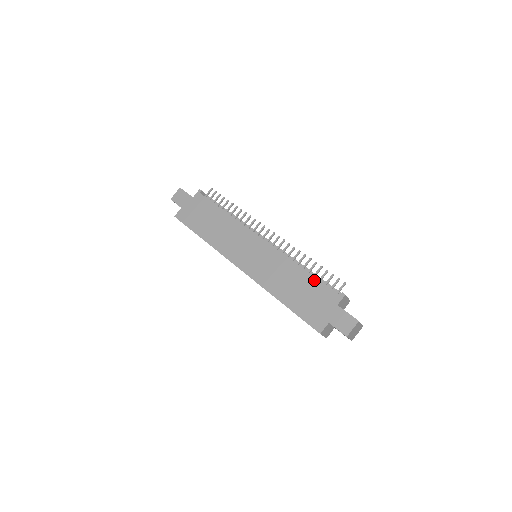
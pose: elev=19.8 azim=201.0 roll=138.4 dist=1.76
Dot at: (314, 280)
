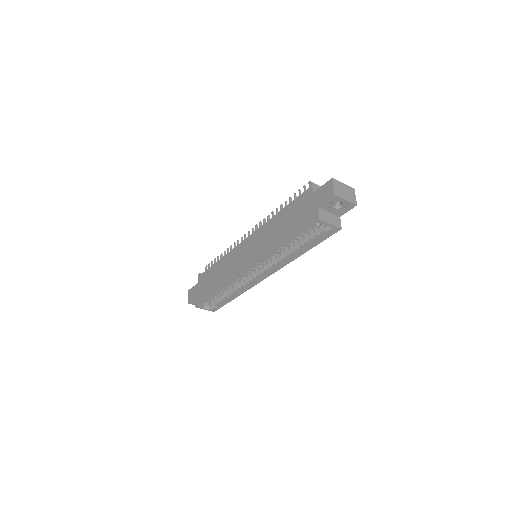
Dot at: (289, 206)
